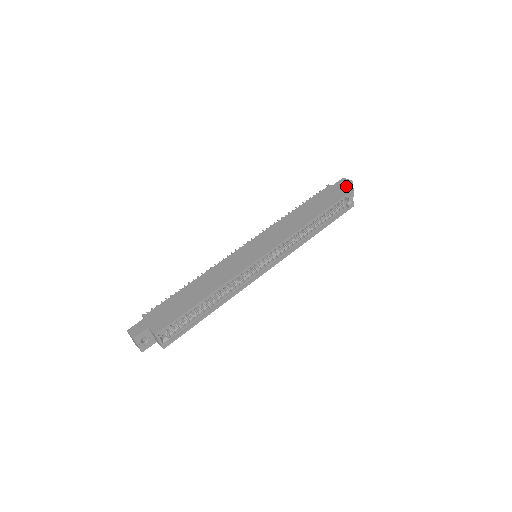
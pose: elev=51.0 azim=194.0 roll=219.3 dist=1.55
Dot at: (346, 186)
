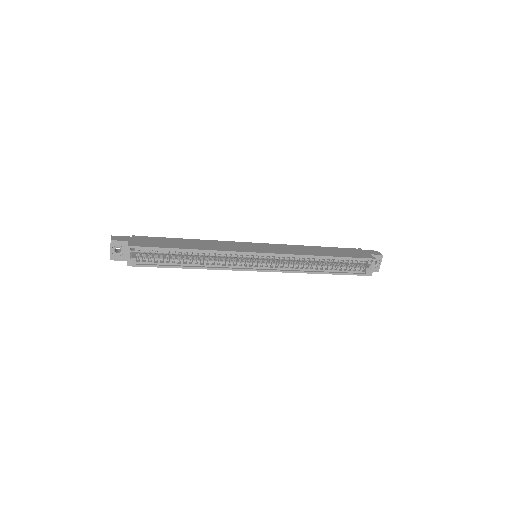
Dot at: (374, 255)
